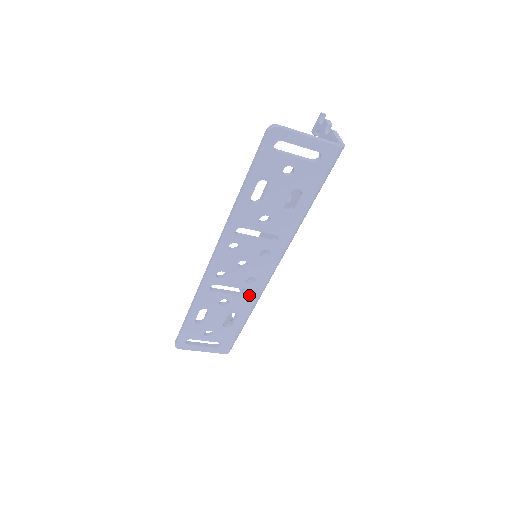
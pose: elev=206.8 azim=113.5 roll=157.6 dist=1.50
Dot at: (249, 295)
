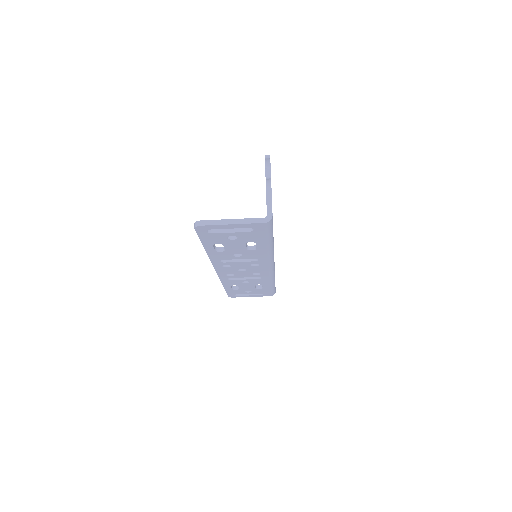
Dot at: (262, 278)
